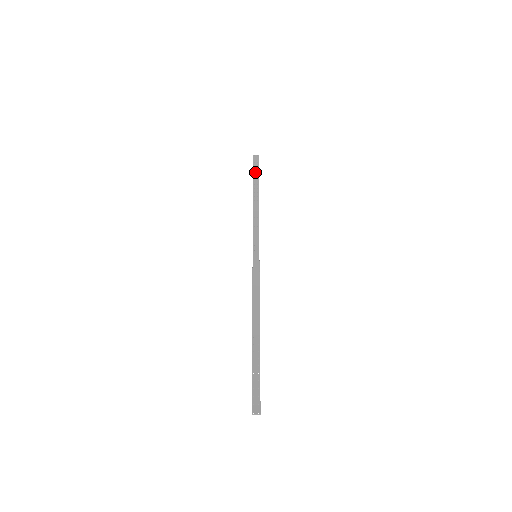
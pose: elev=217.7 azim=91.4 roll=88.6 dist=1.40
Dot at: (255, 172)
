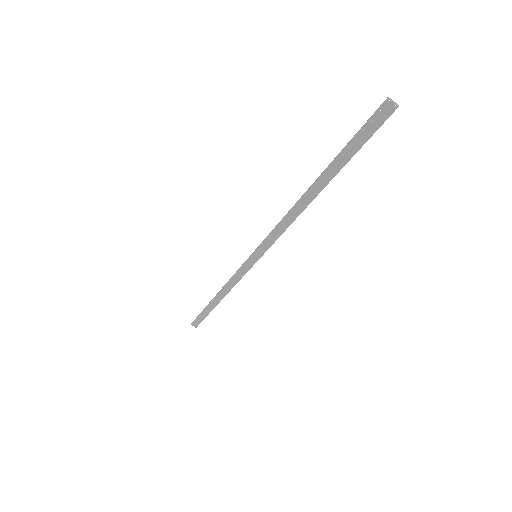
Dot at: (203, 313)
